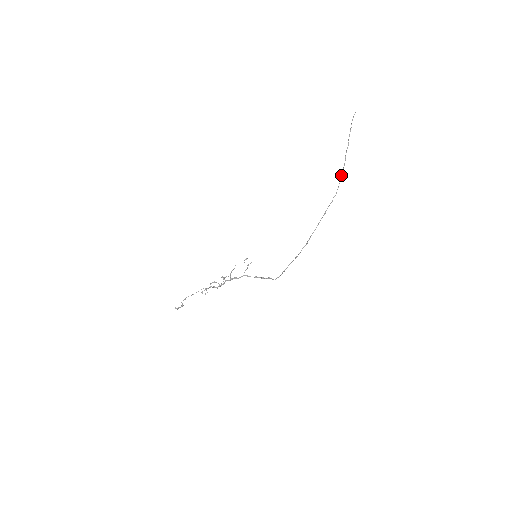
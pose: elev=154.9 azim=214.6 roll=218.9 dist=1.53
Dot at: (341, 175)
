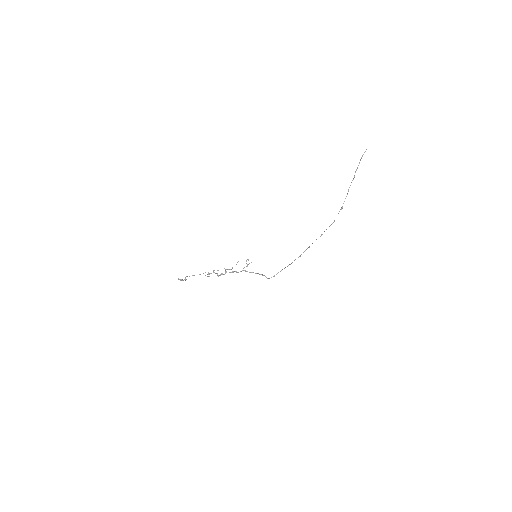
Dot at: occluded
